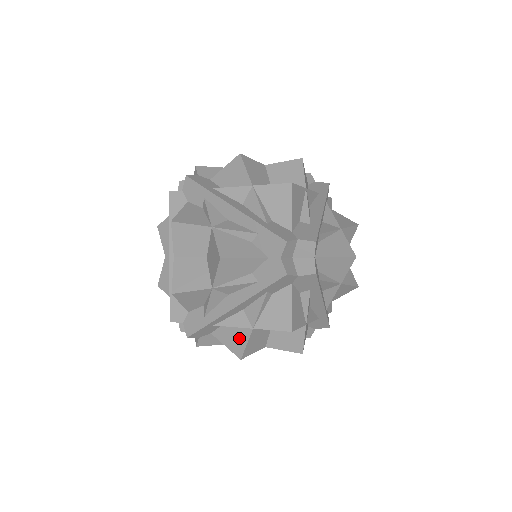
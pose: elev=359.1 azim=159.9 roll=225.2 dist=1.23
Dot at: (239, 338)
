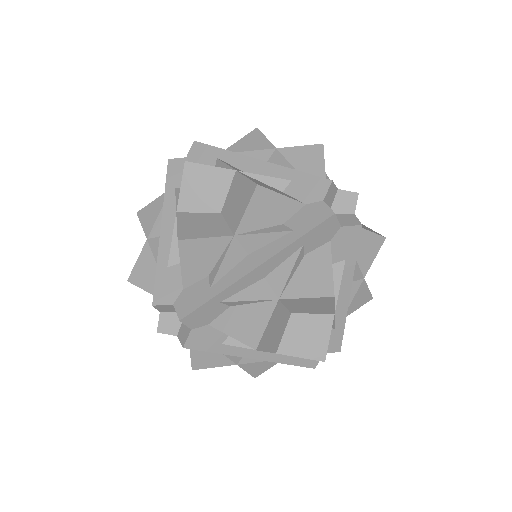
Dot at: occluded
